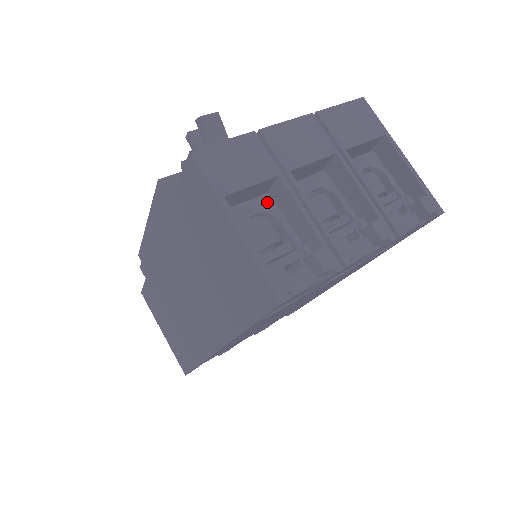
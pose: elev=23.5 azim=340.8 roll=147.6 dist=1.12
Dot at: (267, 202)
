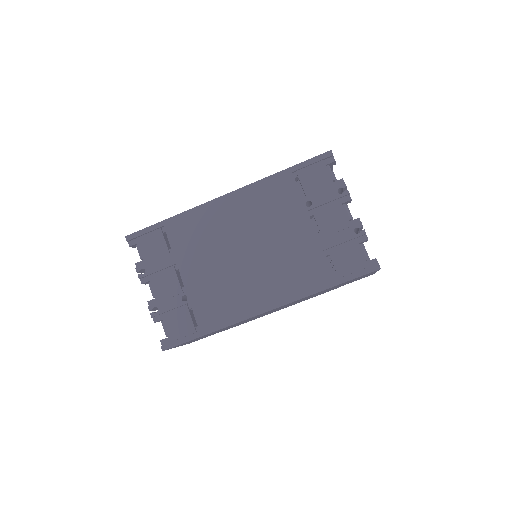
Dot at: occluded
